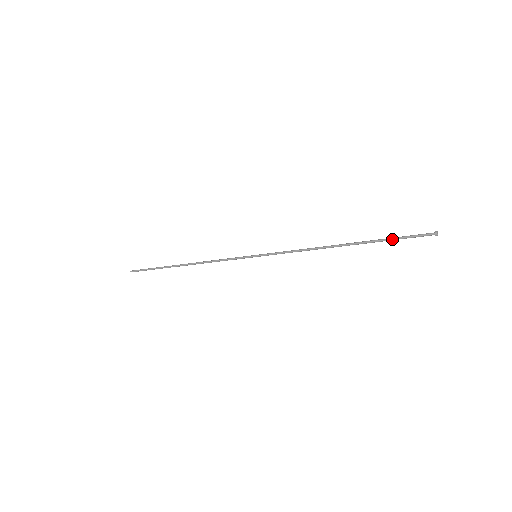
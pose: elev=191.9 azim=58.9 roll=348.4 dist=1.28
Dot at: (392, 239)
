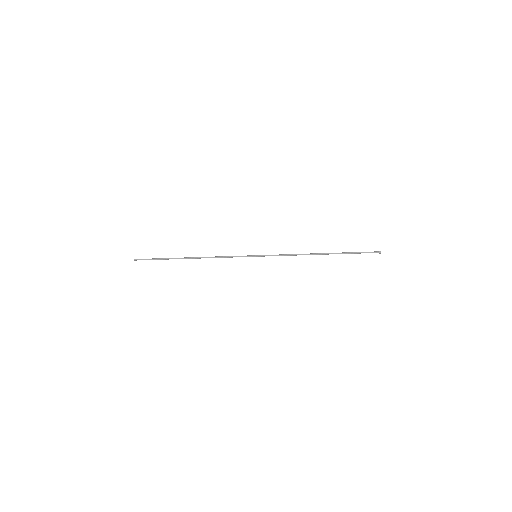
Dot at: (354, 252)
